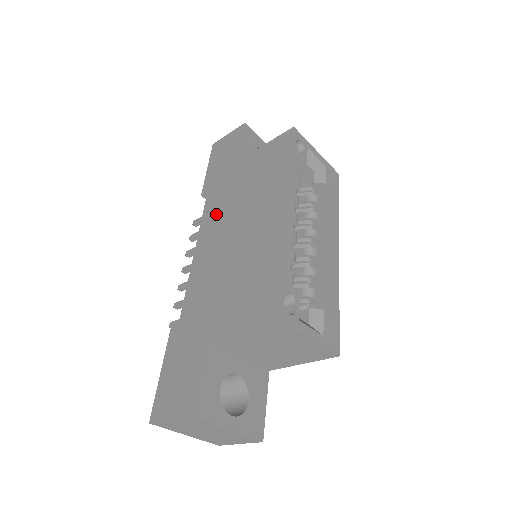
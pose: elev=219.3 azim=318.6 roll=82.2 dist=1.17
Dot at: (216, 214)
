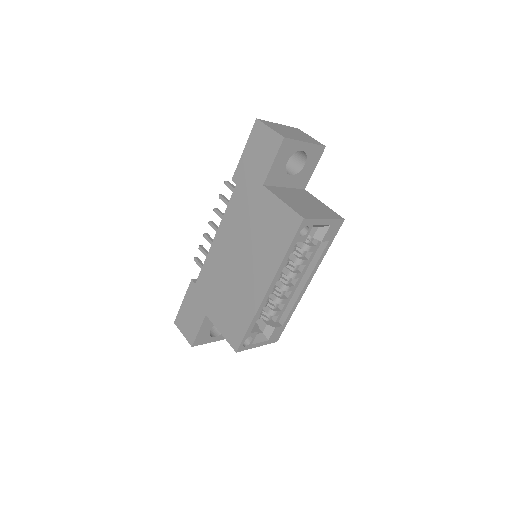
Dot at: (234, 223)
